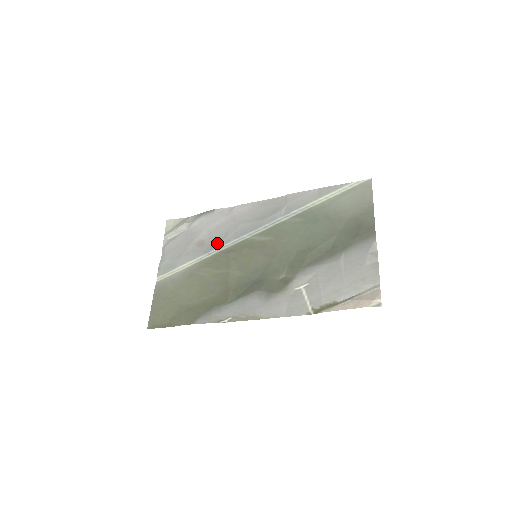
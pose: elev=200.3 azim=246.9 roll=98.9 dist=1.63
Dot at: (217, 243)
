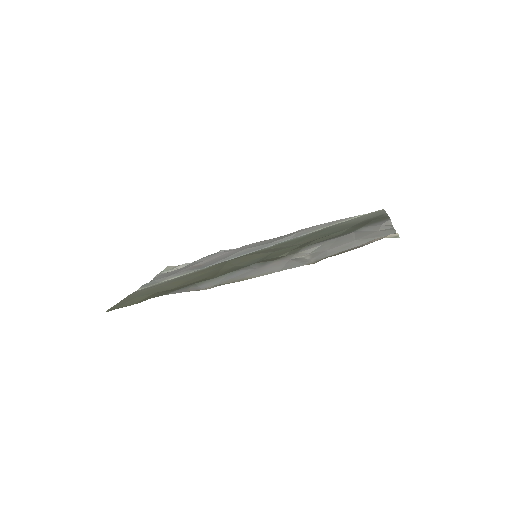
Dot at: (215, 262)
